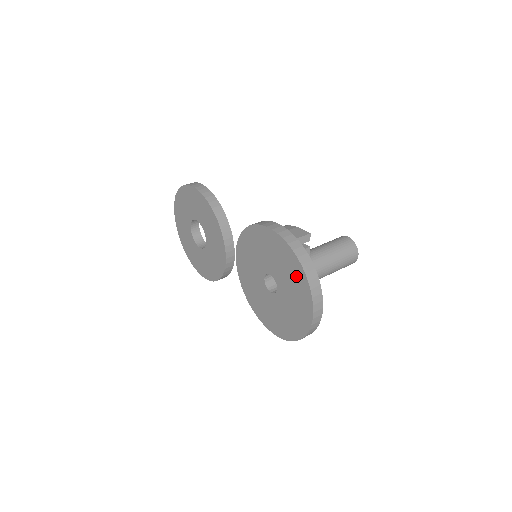
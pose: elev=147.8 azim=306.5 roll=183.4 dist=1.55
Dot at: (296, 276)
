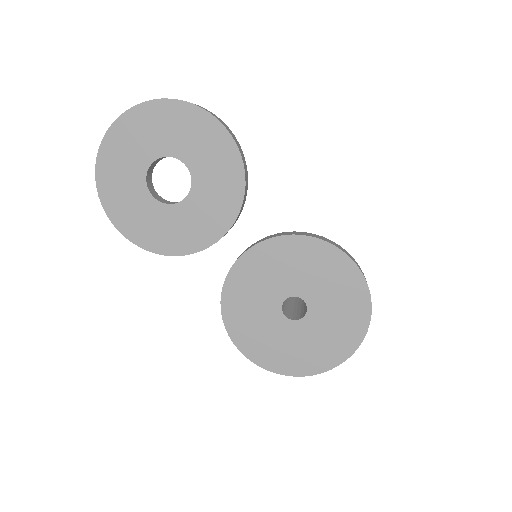
Dot at: (352, 320)
